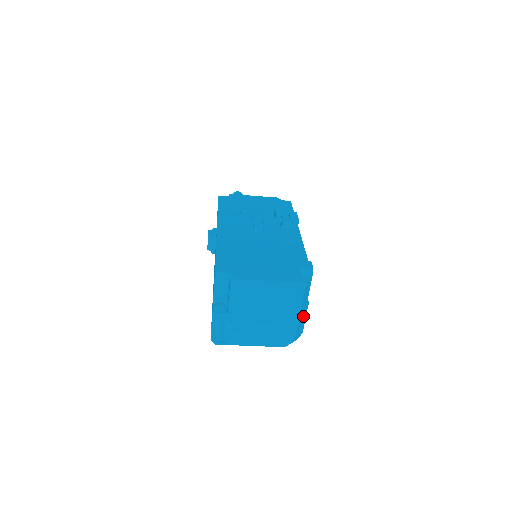
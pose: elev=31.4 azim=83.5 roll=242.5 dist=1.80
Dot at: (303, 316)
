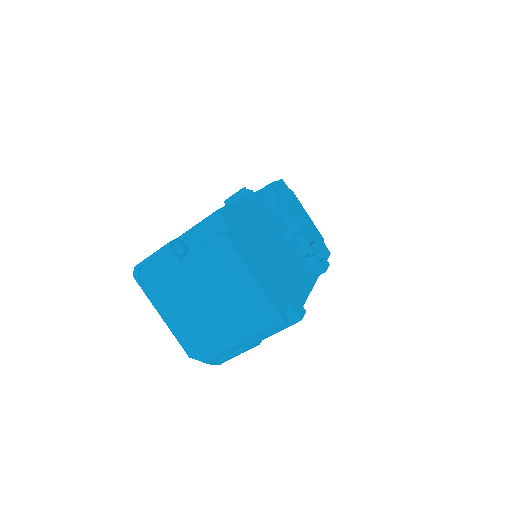
Dot at: (239, 350)
